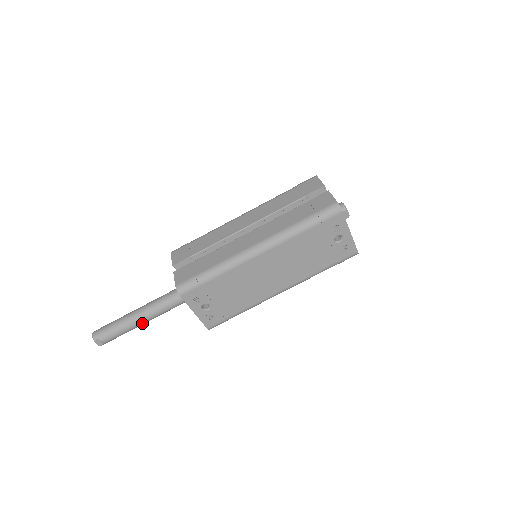
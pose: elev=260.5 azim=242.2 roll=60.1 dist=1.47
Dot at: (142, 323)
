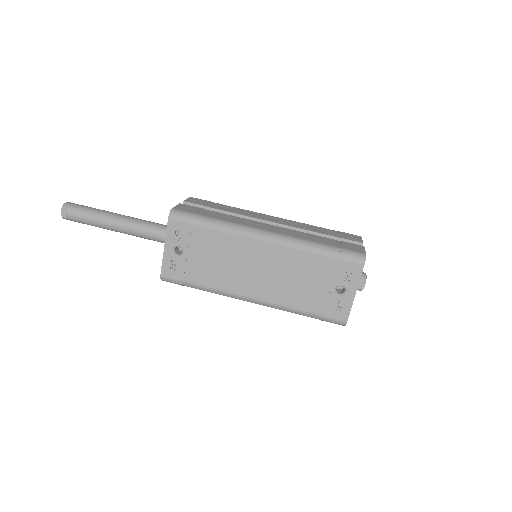
Dot at: (113, 227)
